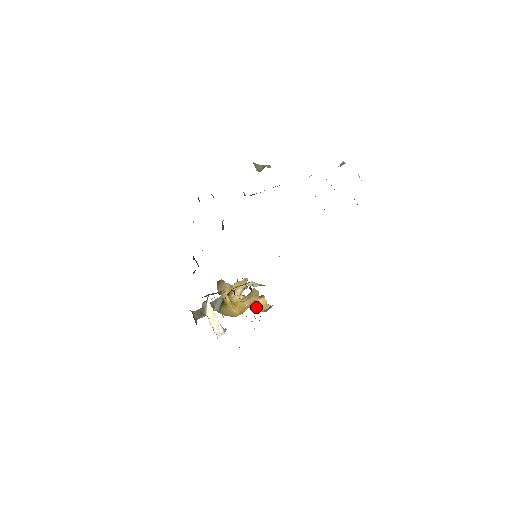
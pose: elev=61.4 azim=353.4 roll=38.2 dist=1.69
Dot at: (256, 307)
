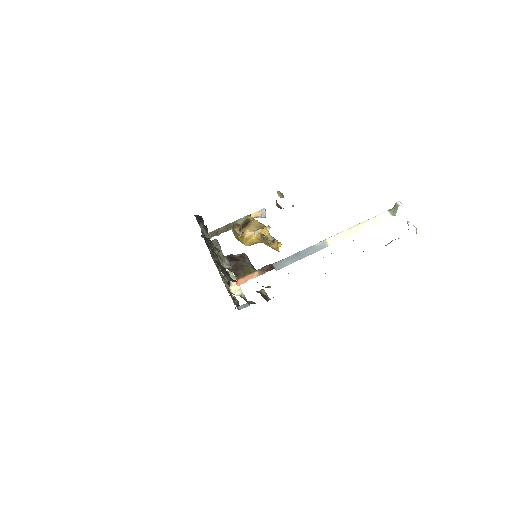
Dot at: occluded
